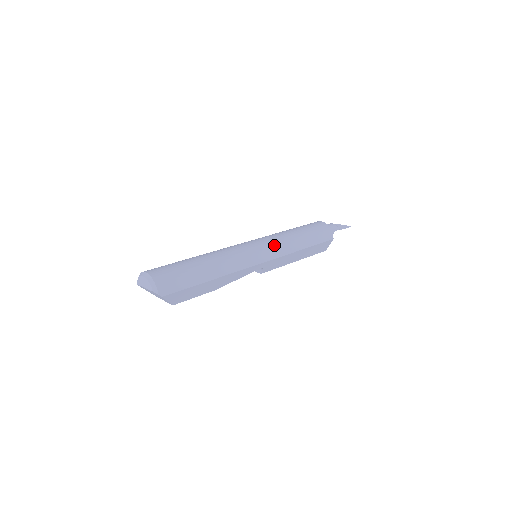
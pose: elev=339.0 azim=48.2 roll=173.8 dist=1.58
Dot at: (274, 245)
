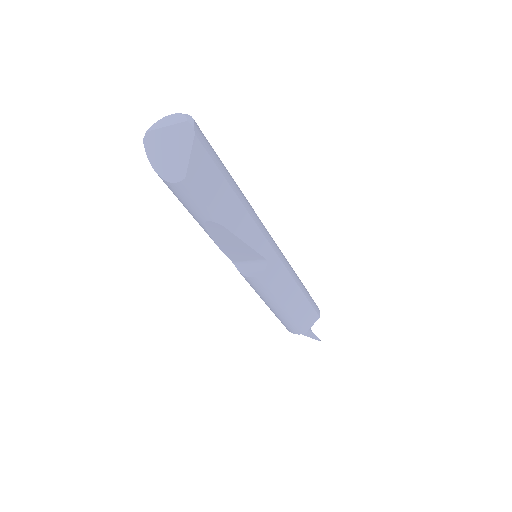
Dot at: occluded
